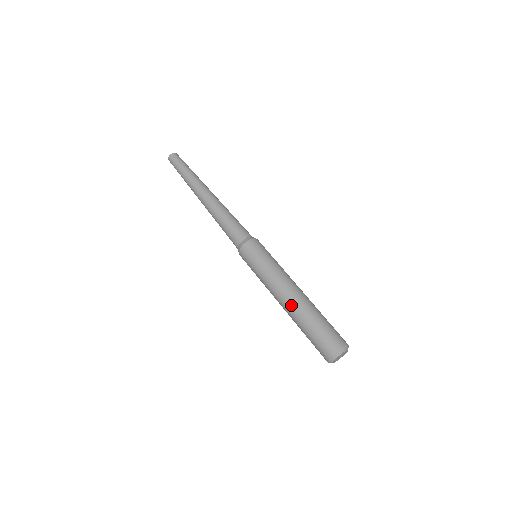
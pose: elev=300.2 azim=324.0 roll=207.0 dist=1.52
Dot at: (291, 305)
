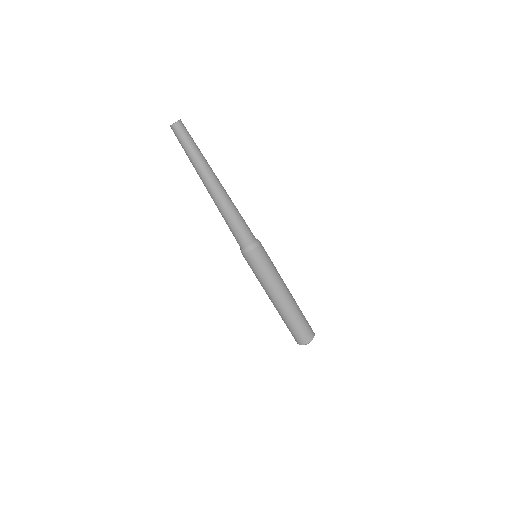
Dot at: (283, 307)
